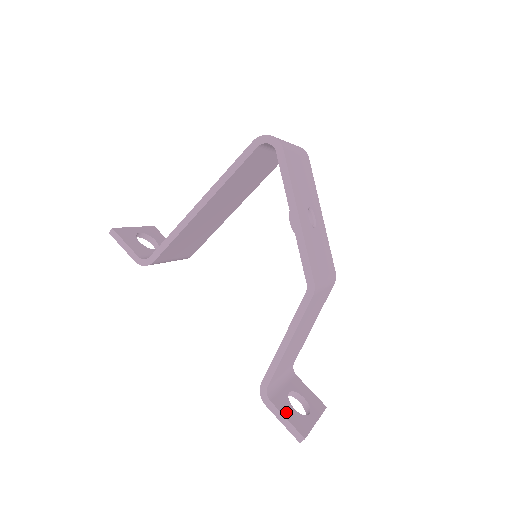
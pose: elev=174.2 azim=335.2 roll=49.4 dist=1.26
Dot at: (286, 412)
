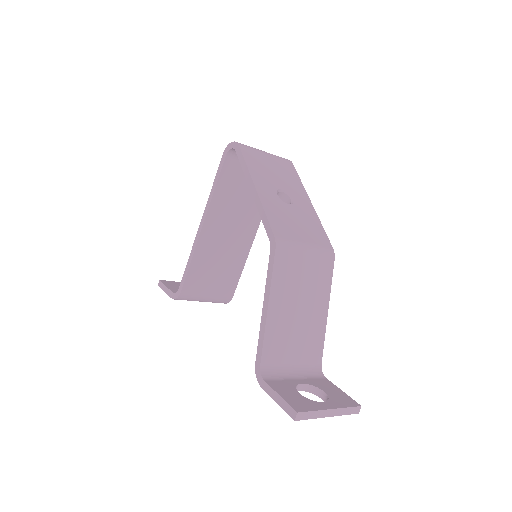
Dot at: (283, 392)
